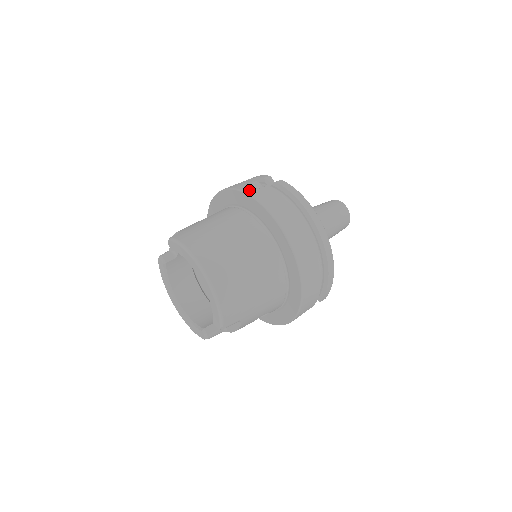
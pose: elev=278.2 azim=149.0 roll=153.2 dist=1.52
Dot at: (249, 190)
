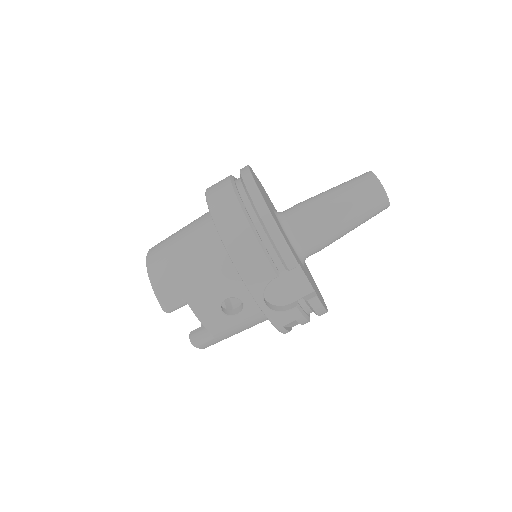
Dot at: occluded
